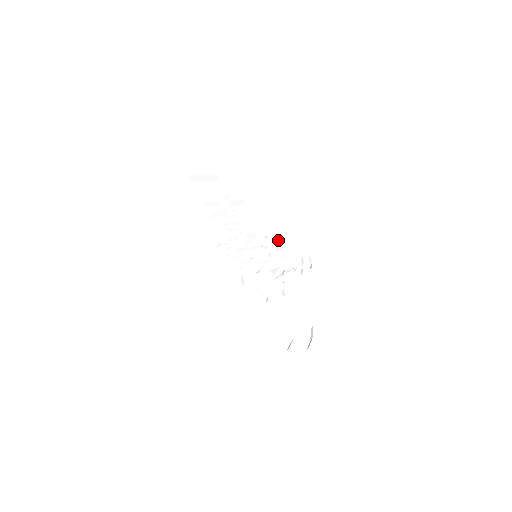
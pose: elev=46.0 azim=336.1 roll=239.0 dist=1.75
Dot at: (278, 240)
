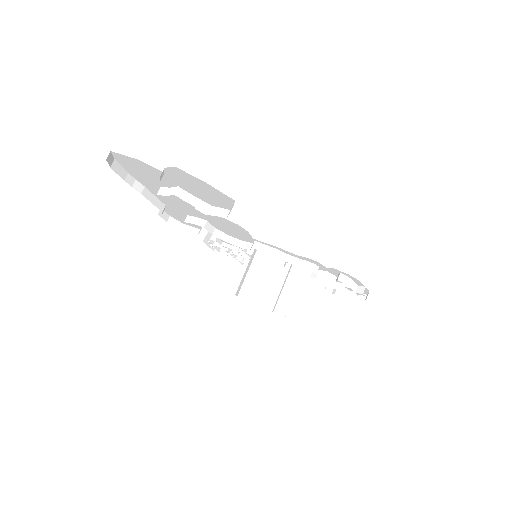
Dot at: occluded
